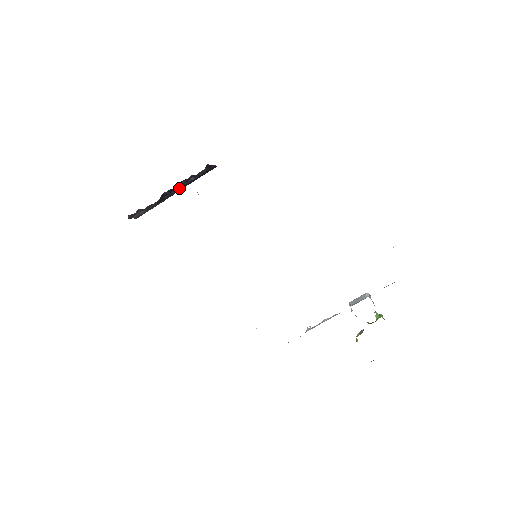
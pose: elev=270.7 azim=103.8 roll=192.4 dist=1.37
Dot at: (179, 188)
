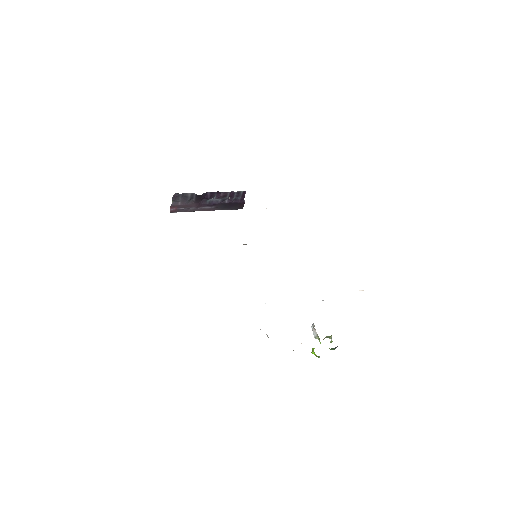
Dot at: (214, 203)
